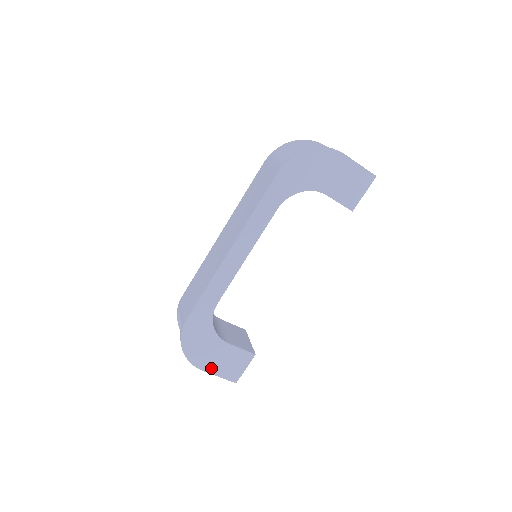
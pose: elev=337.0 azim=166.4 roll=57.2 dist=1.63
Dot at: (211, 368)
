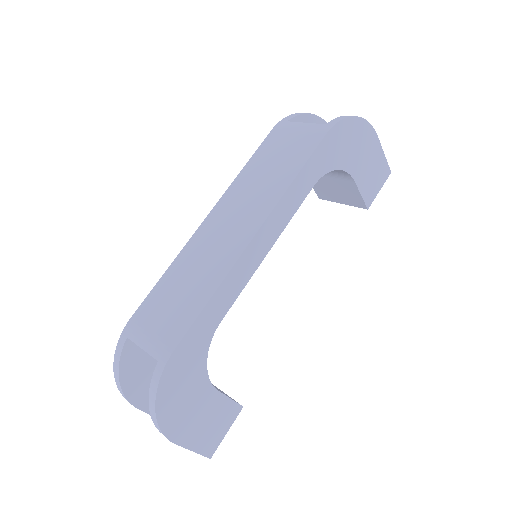
Dot at: (186, 436)
